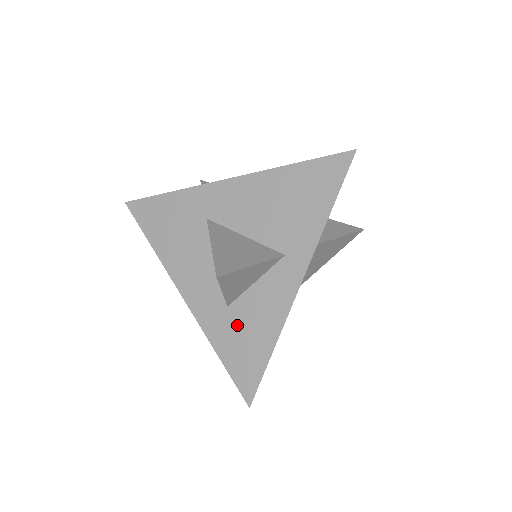
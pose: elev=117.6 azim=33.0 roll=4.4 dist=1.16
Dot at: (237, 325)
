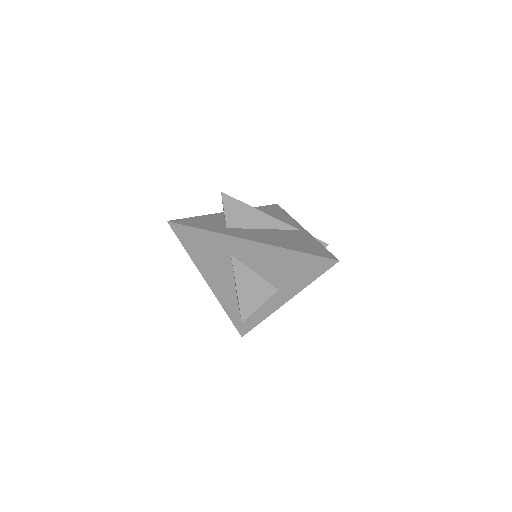
Dot at: occluded
